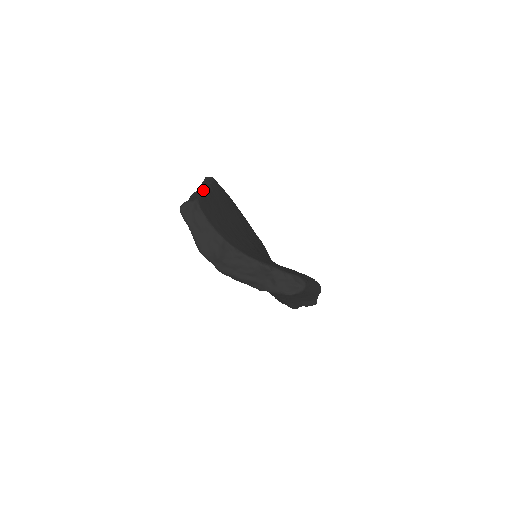
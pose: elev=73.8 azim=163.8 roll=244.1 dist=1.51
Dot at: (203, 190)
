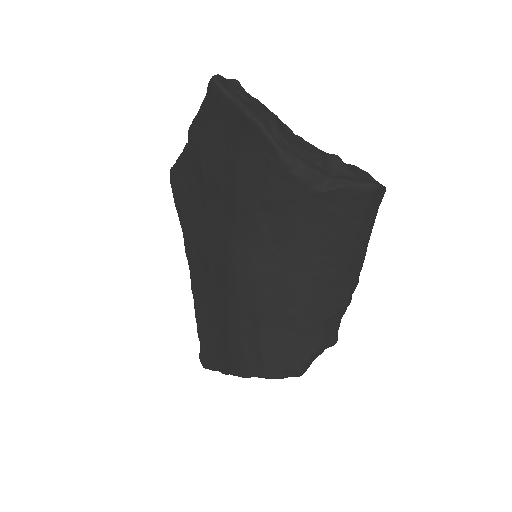
Dot at: occluded
